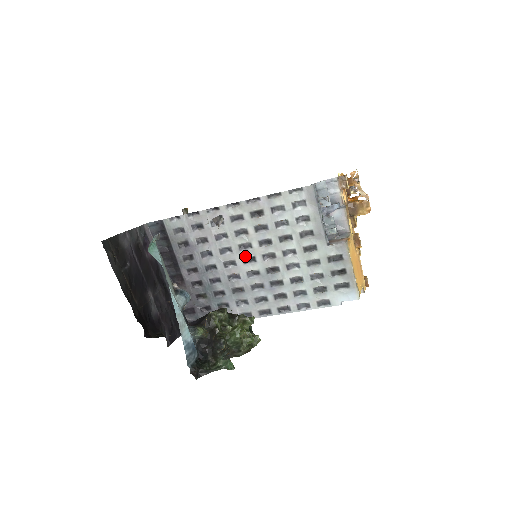
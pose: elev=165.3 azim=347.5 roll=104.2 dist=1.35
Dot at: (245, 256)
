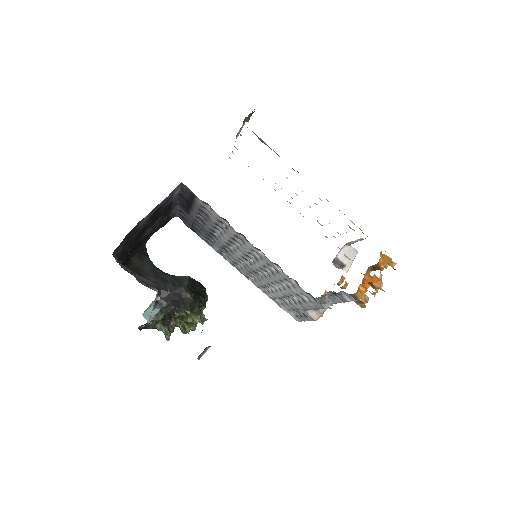
Dot at: (245, 258)
